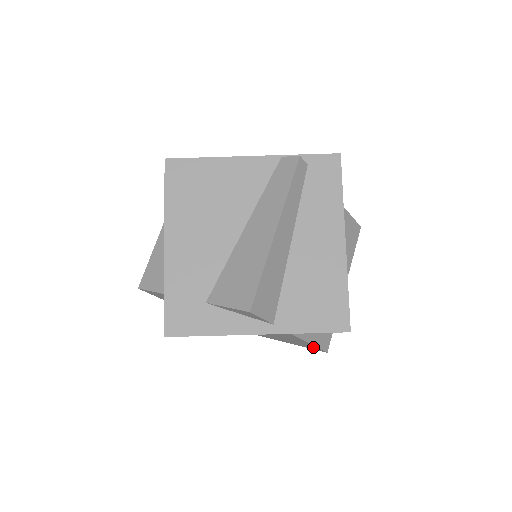
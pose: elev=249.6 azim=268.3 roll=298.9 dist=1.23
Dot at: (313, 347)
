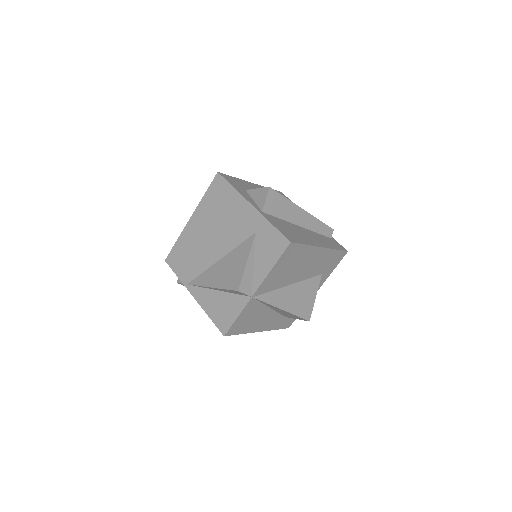
Dot at: (237, 278)
